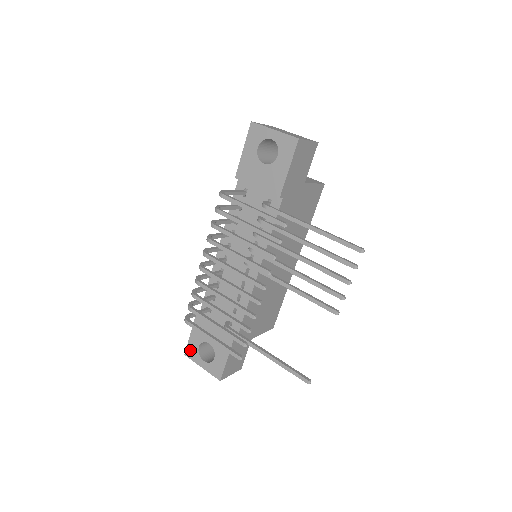
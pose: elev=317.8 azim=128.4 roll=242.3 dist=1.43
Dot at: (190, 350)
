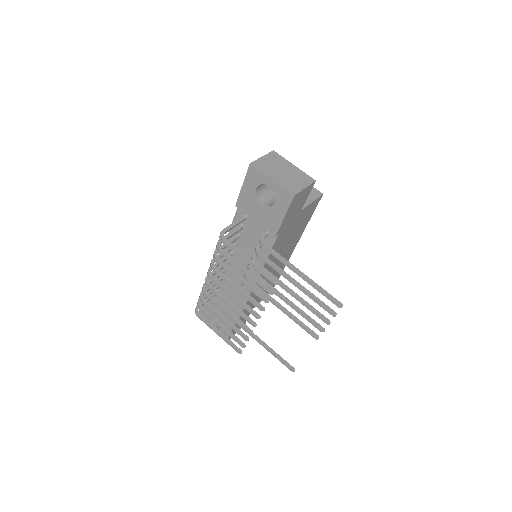
Dot at: occluded
